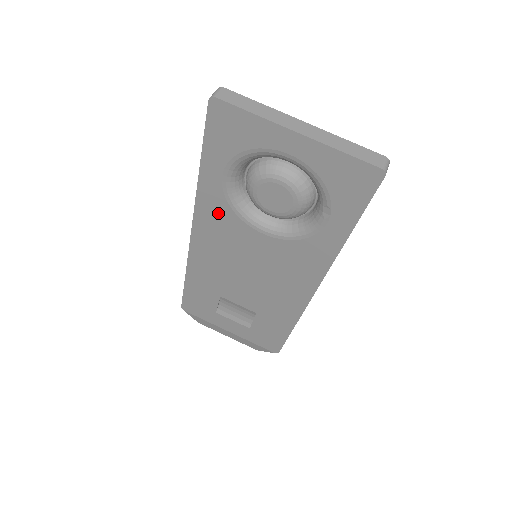
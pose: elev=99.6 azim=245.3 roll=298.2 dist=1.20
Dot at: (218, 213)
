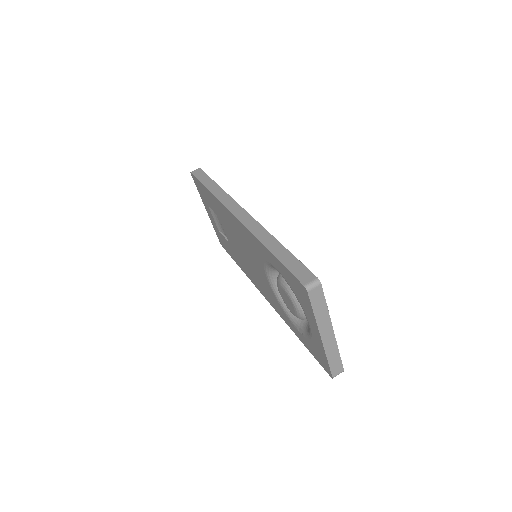
Dot at: (256, 249)
